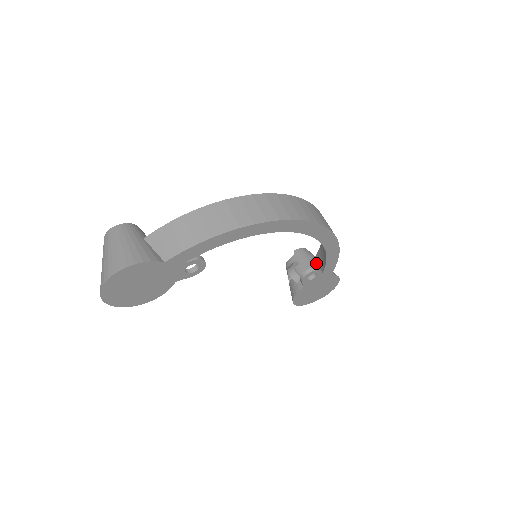
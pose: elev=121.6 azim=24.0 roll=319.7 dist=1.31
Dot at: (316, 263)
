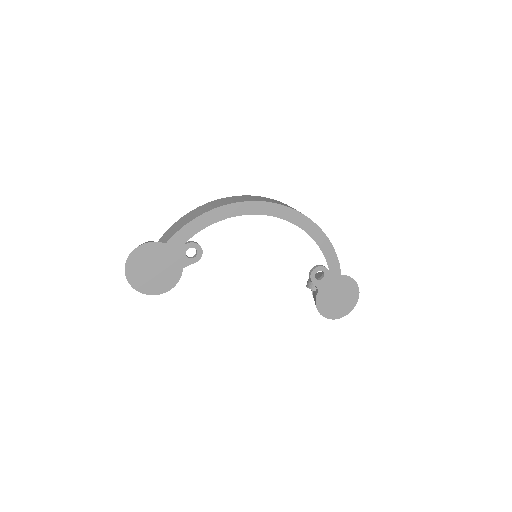
Dot at: occluded
